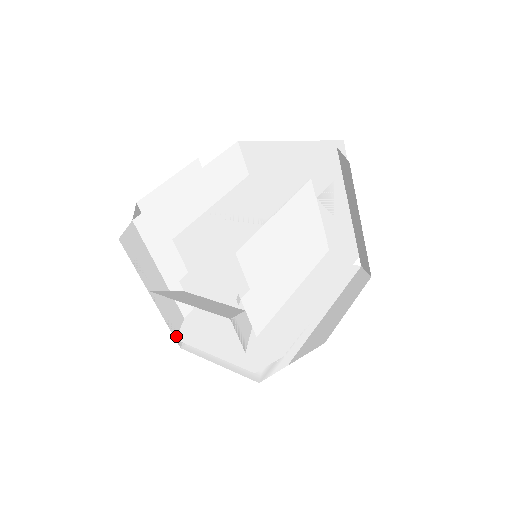
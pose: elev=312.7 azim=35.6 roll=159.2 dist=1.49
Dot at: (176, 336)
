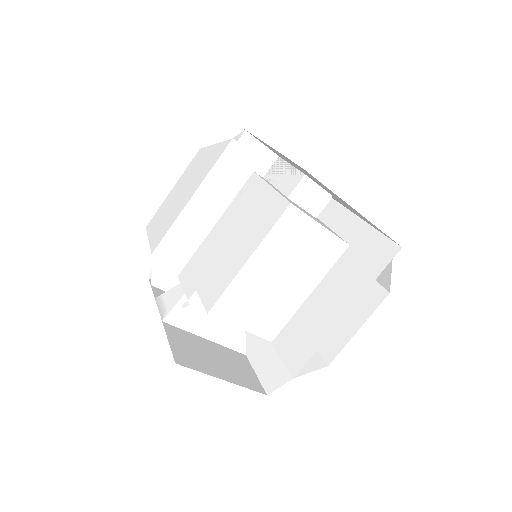
Dot at: (151, 282)
